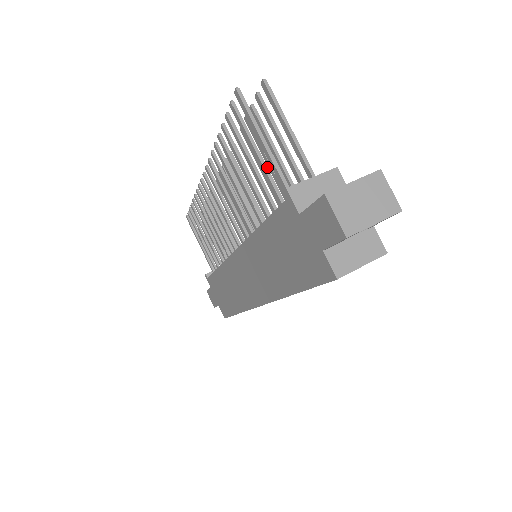
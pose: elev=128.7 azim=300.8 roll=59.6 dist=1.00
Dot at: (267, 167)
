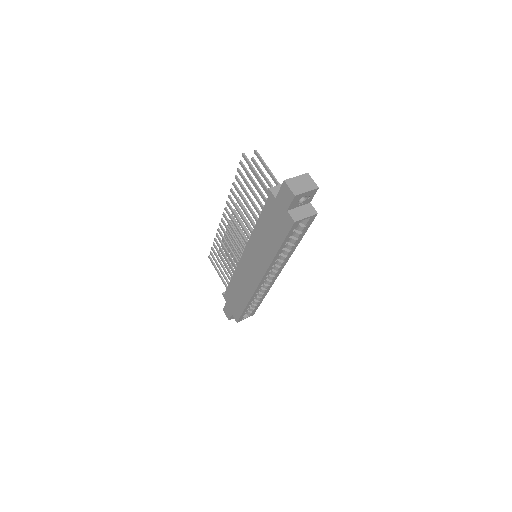
Dot at: occluded
